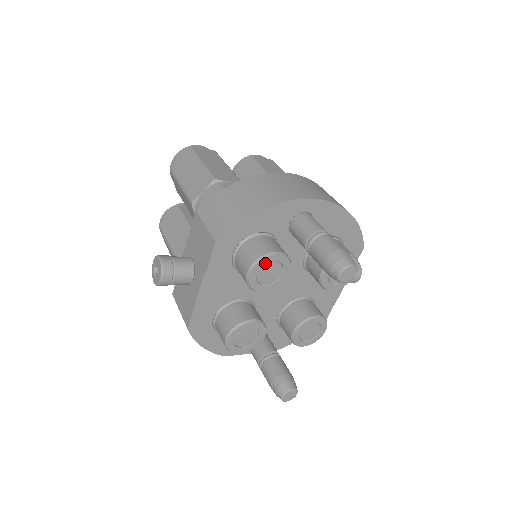
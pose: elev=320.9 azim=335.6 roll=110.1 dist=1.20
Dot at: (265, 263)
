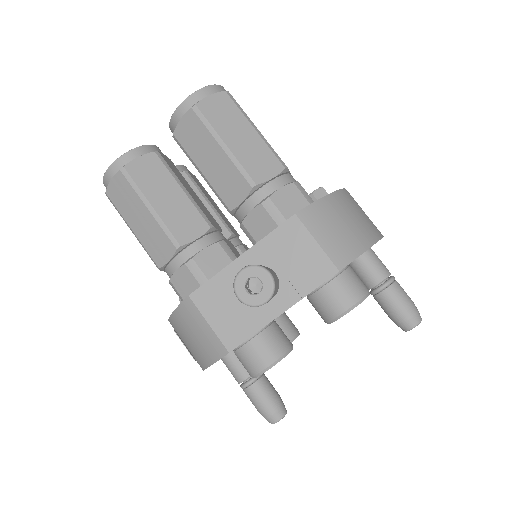
Dot at: (361, 301)
